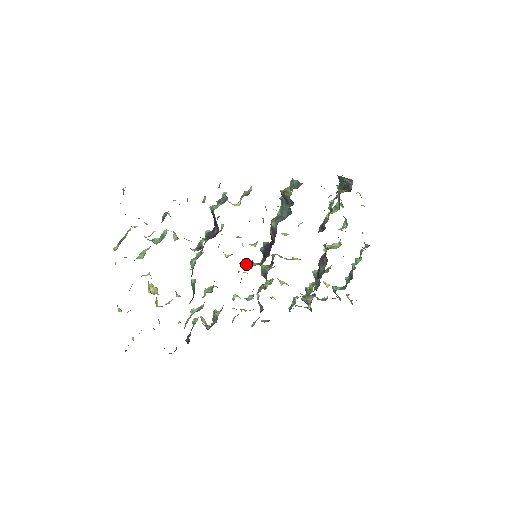
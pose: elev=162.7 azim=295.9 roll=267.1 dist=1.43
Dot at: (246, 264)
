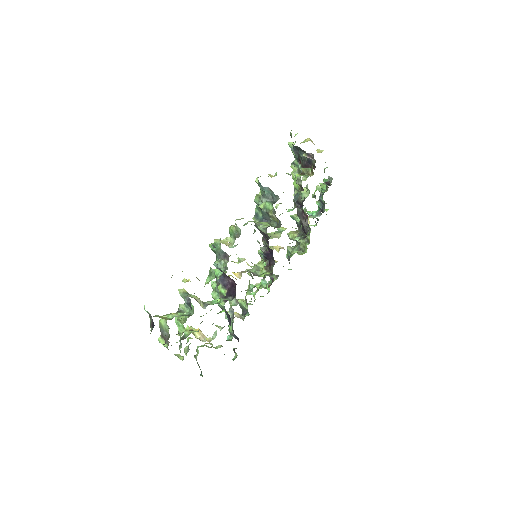
Dot at: (256, 274)
